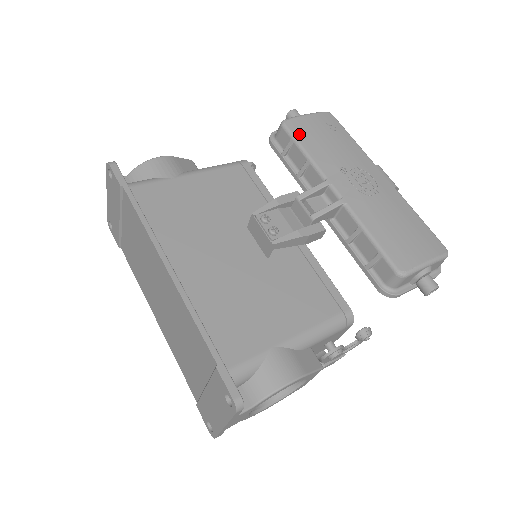
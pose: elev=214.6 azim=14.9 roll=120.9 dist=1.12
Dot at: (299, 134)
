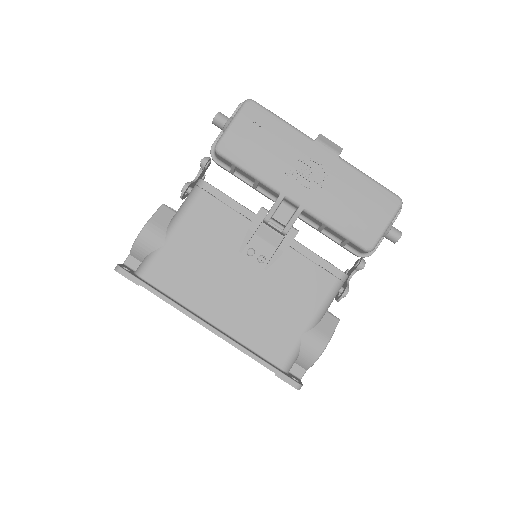
Dot at: (236, 156)
